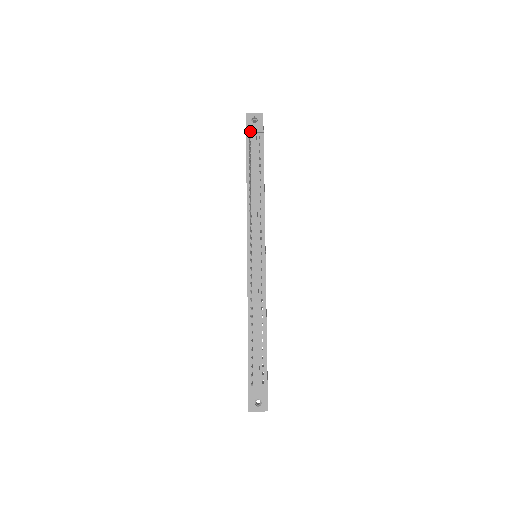
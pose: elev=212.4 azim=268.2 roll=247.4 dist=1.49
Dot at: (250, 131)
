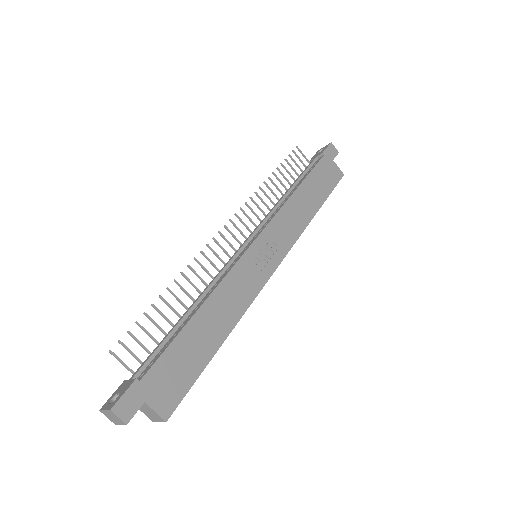
Dot at: (312, 159)
